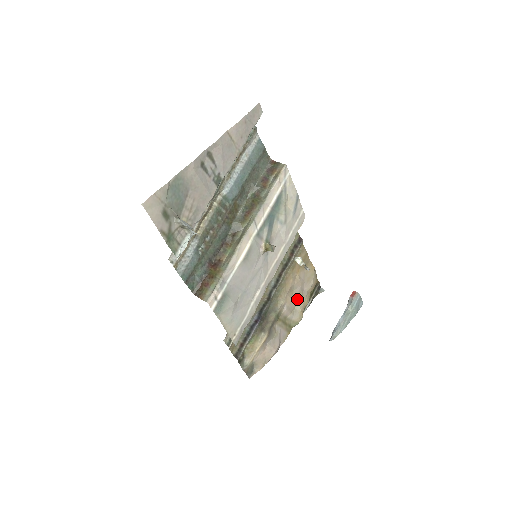
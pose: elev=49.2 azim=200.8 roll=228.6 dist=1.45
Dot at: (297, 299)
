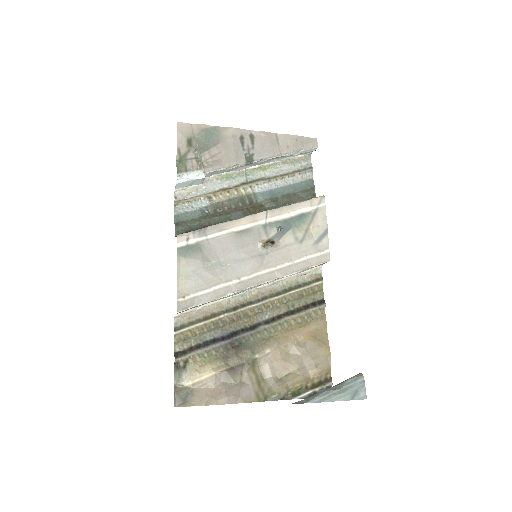
Dot at: (289, 367)
